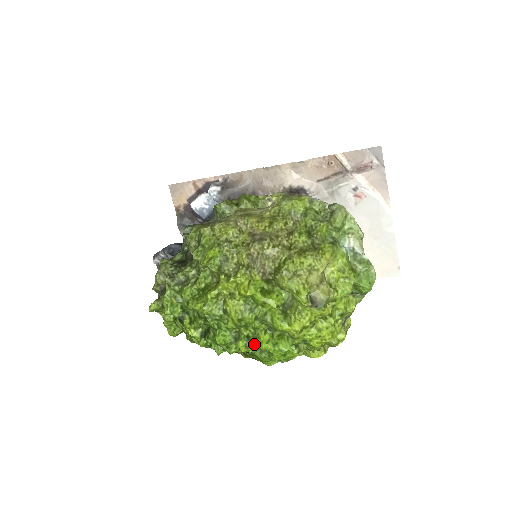
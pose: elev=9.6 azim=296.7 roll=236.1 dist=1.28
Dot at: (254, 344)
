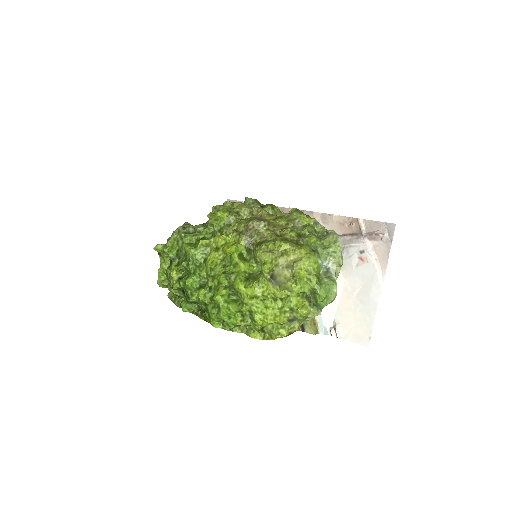
Dot at: (212, 296)
